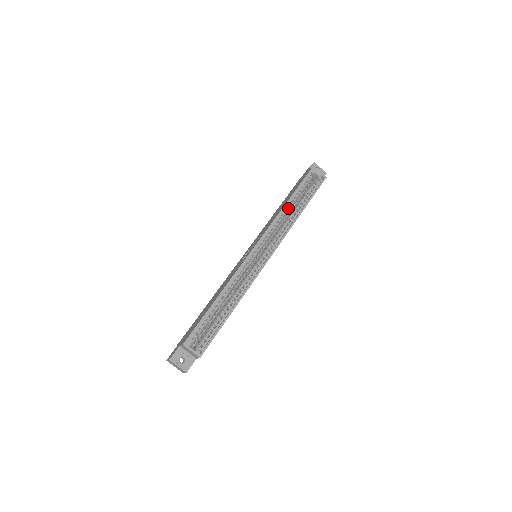
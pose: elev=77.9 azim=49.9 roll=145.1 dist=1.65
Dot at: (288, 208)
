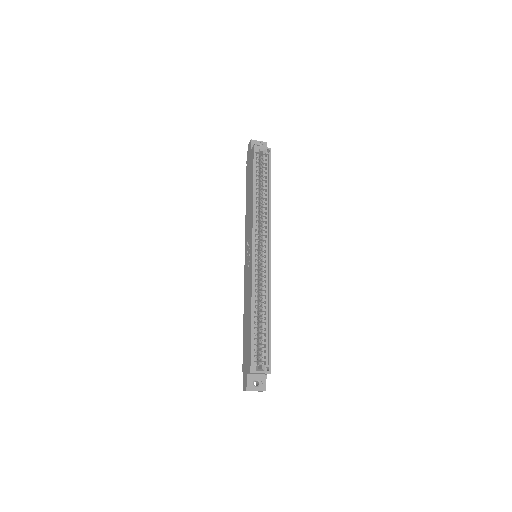
Dot at: (257, 198)
